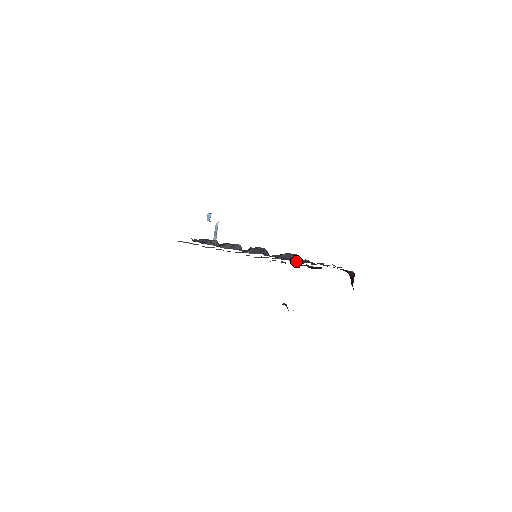
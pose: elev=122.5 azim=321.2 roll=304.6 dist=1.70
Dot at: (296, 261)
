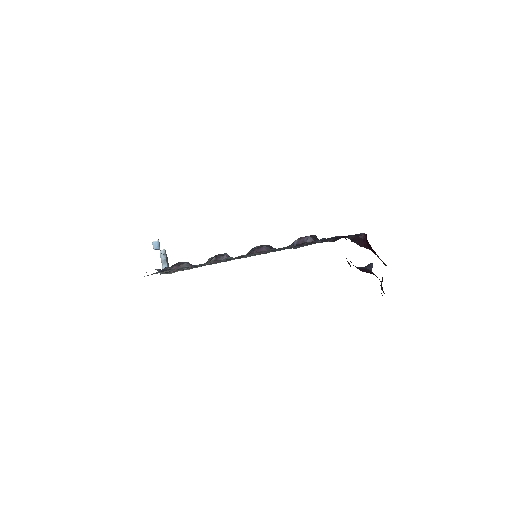
Dot at: (309, 243)
